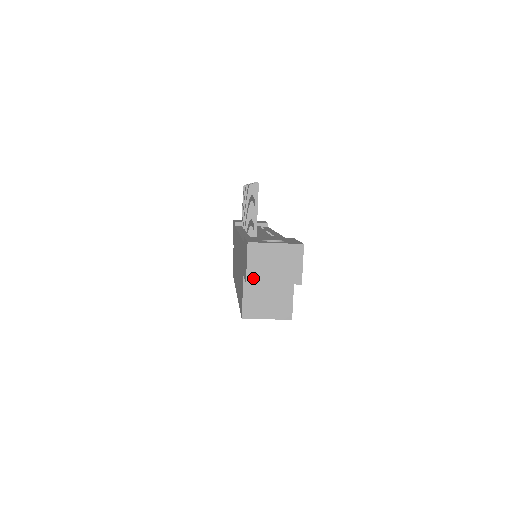
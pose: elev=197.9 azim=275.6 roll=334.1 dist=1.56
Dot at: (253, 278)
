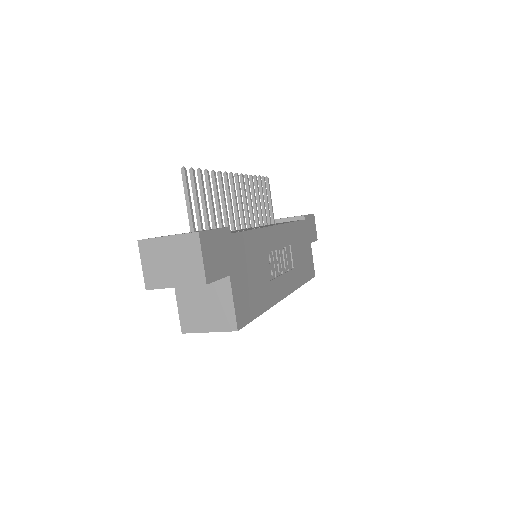
Dot at: (152, 283)
